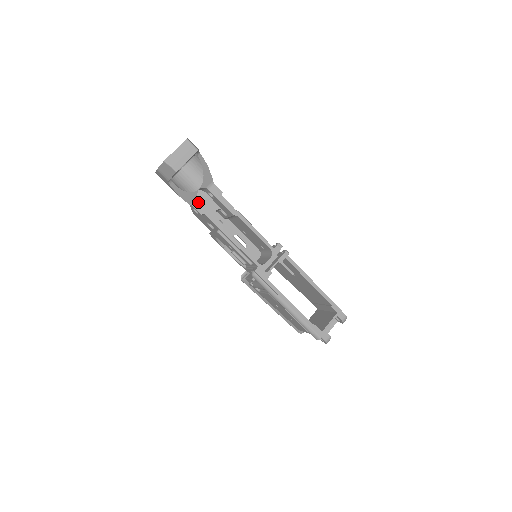
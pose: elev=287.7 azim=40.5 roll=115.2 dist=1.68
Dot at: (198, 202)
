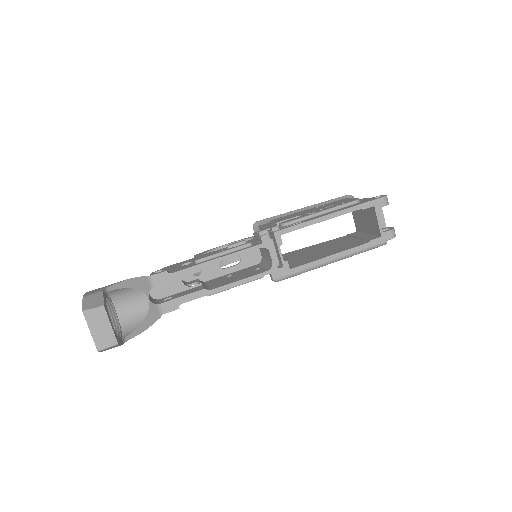
Dot at: (163, 305)
